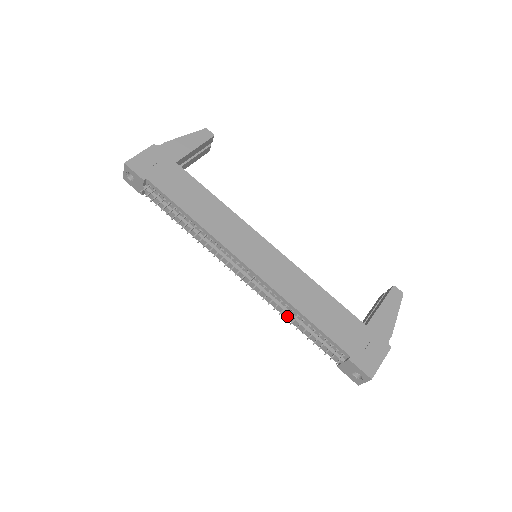
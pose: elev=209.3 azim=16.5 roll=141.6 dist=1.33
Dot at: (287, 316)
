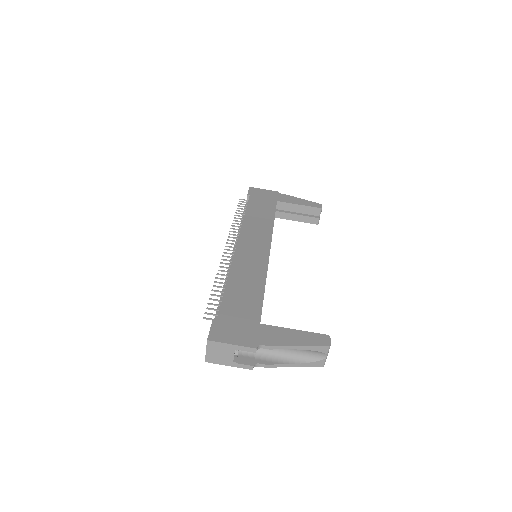
Dot at: (219, 278)
